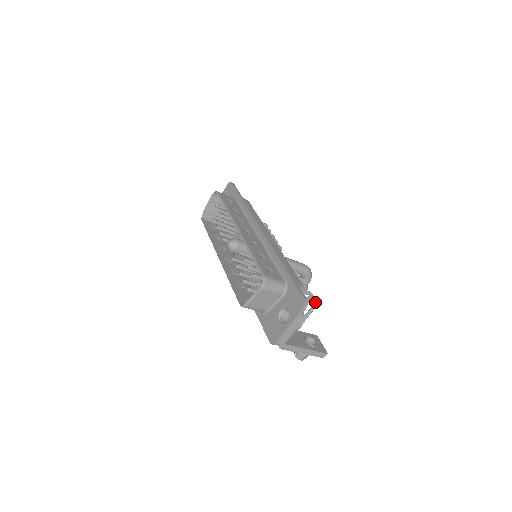
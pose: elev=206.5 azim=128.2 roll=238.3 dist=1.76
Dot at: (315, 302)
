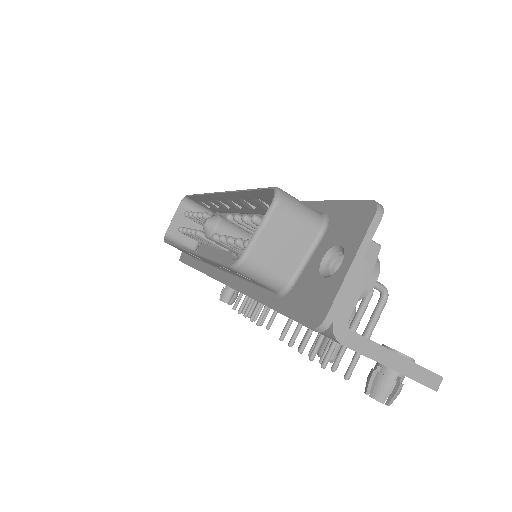
Dot at: (383, 288)
